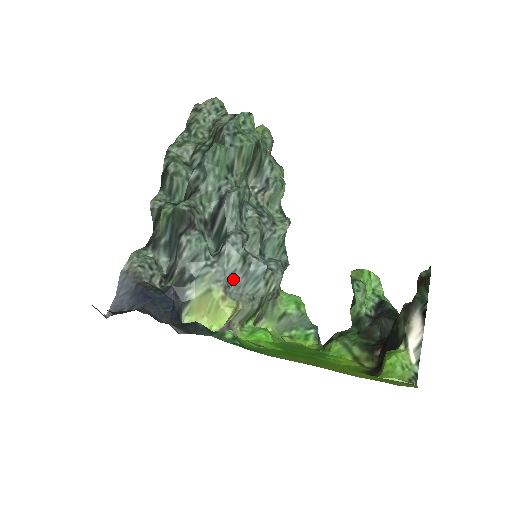
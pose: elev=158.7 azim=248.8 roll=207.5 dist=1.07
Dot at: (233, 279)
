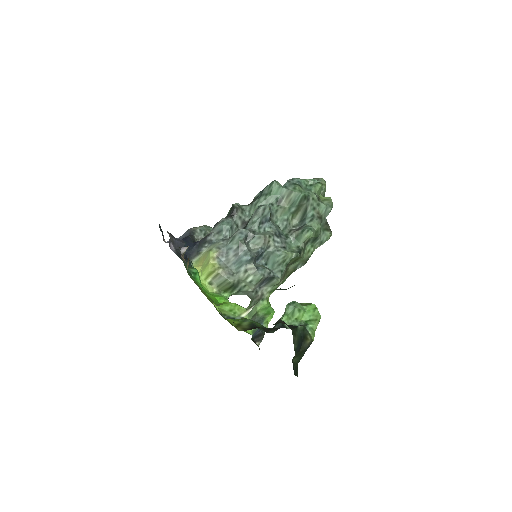
Dot at: (228, 253)
